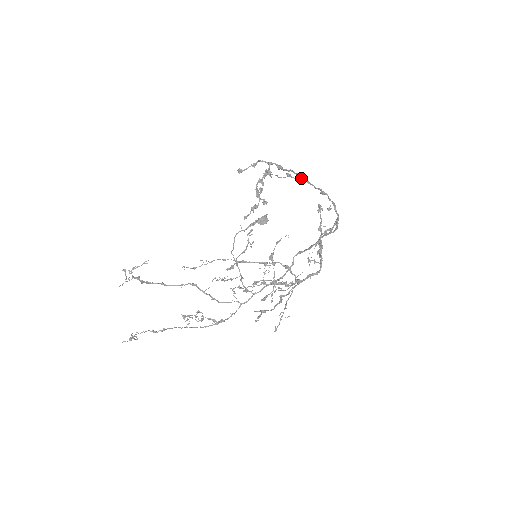
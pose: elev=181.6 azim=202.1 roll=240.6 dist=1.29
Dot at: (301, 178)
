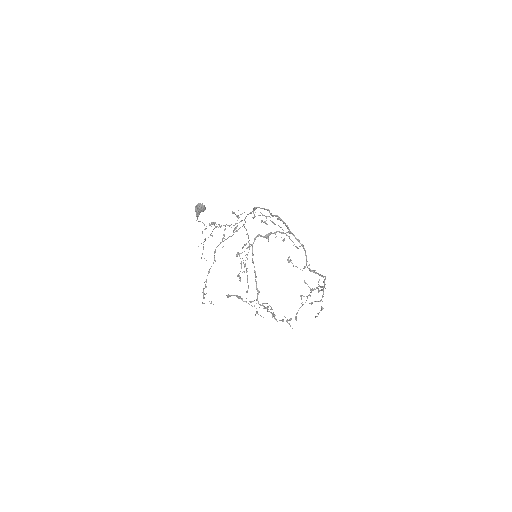
Dot at: occluded
